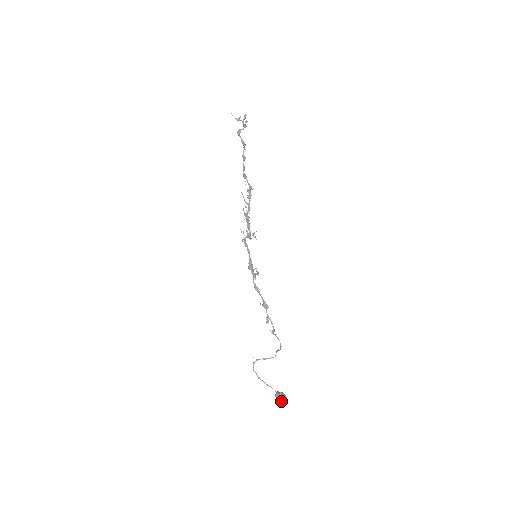
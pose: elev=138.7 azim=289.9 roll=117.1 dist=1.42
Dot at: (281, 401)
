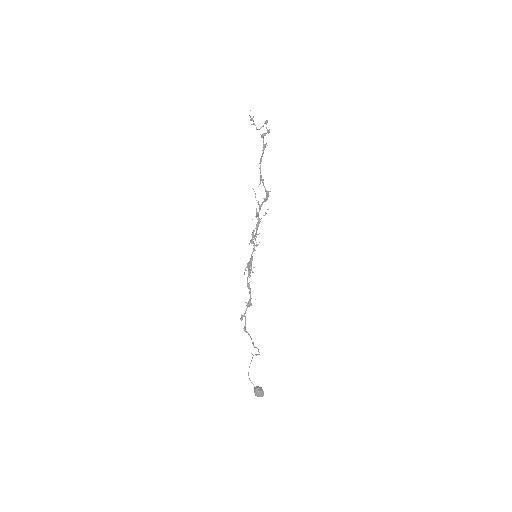
Dot at: (260, 395)
